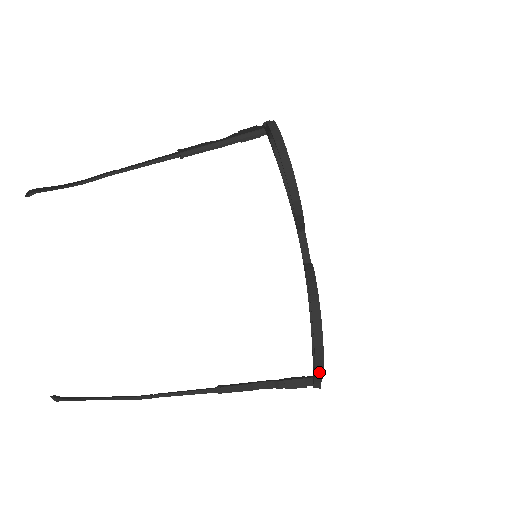
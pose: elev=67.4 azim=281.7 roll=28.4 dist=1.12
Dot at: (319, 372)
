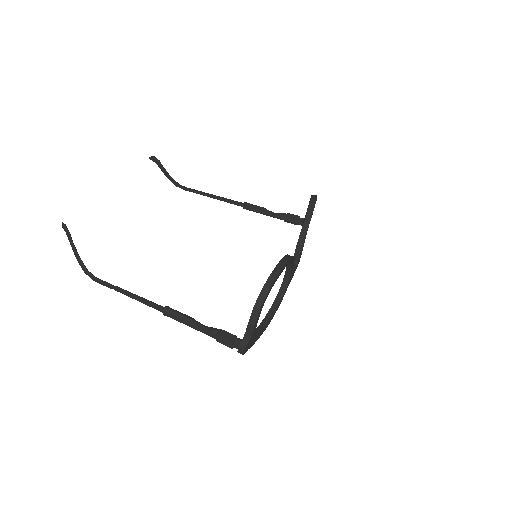
Dot at: (260, 301)
